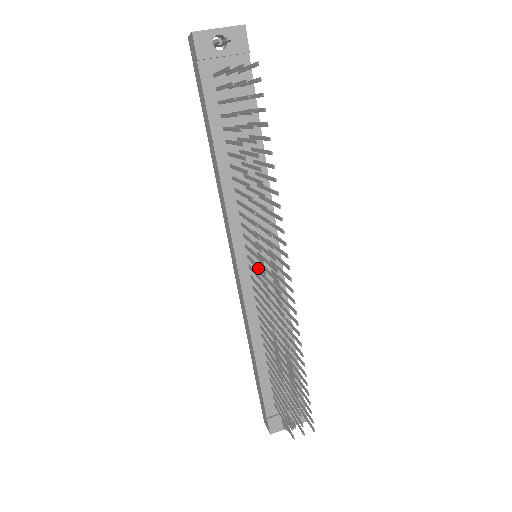
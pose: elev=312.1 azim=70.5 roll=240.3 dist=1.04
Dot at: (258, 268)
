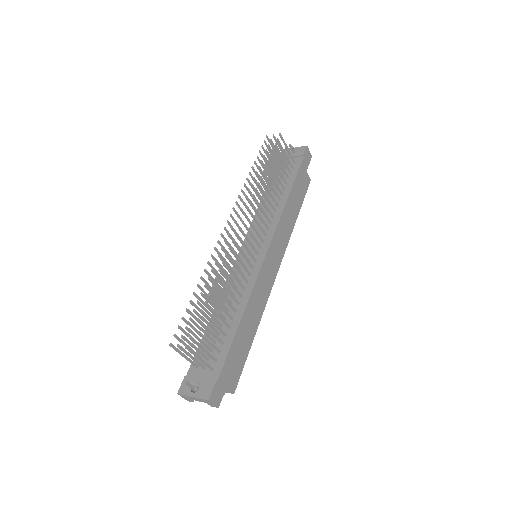
Dot at: occluded
